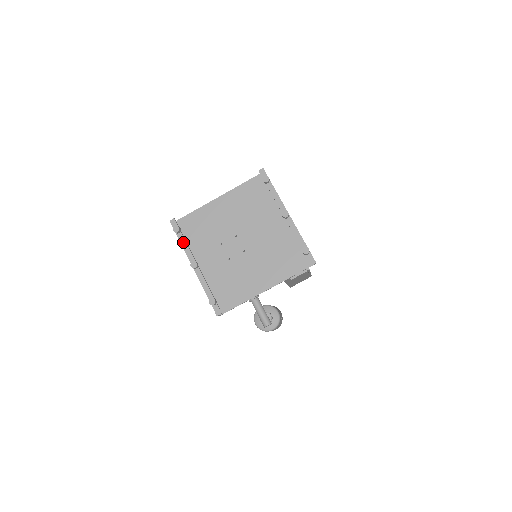
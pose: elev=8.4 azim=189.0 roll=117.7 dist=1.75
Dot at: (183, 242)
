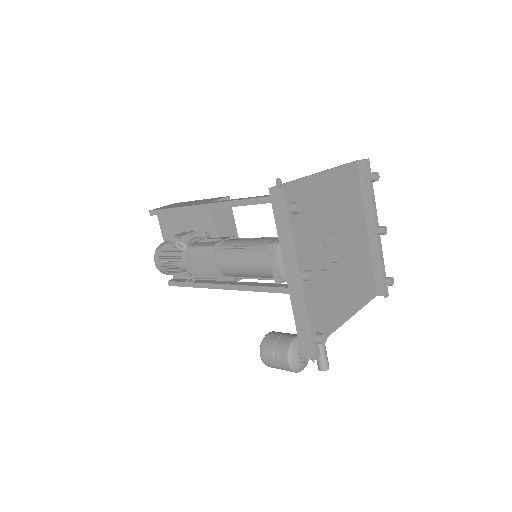
Dot at: (295, 231)
